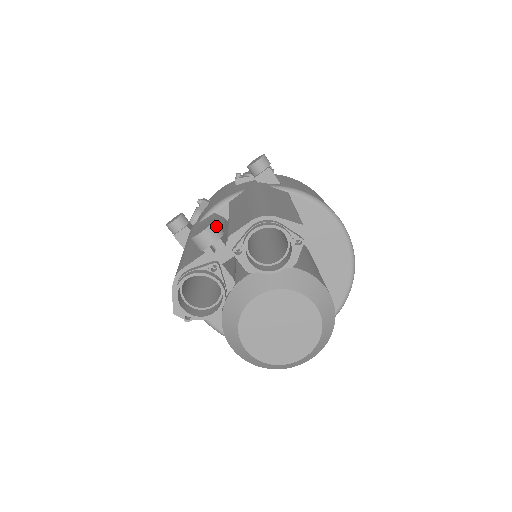
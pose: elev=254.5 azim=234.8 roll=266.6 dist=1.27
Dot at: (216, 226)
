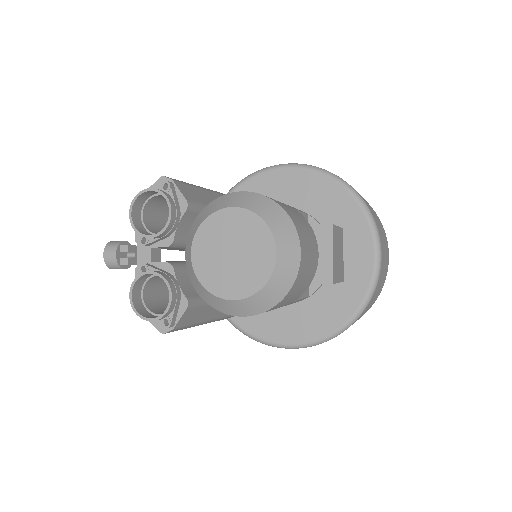
Dot at: (113, 242)
